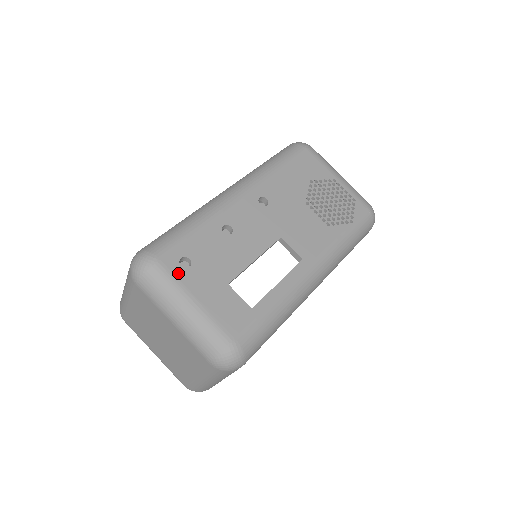
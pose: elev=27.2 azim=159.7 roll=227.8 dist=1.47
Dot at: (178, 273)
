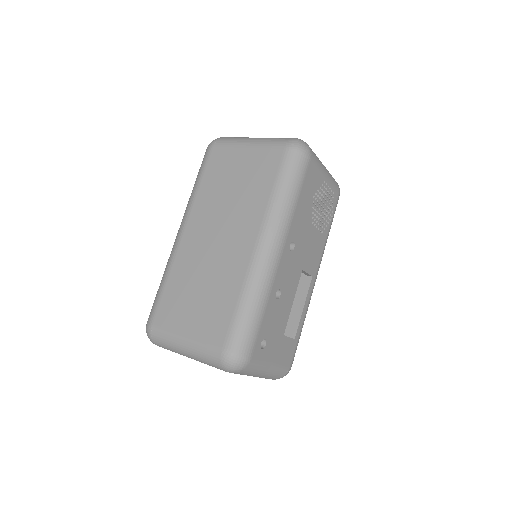
Dot at: (262, 356)
